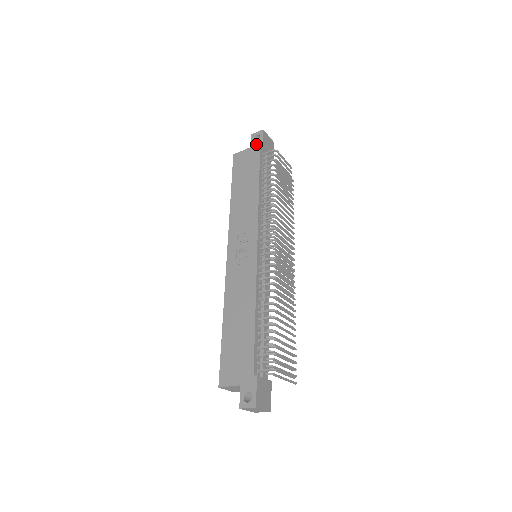
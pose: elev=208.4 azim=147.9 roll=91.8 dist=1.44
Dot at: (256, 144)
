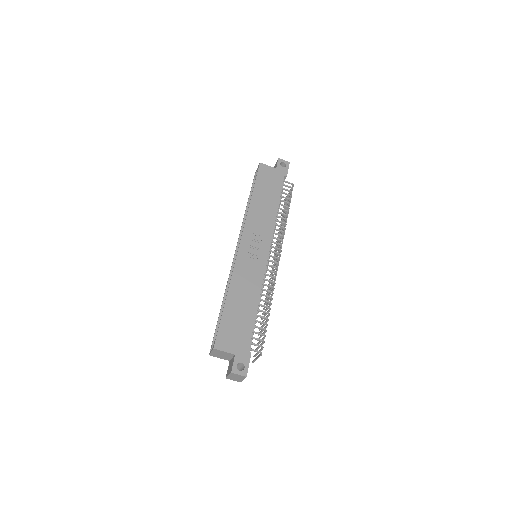
Dot at: (282, 169)
